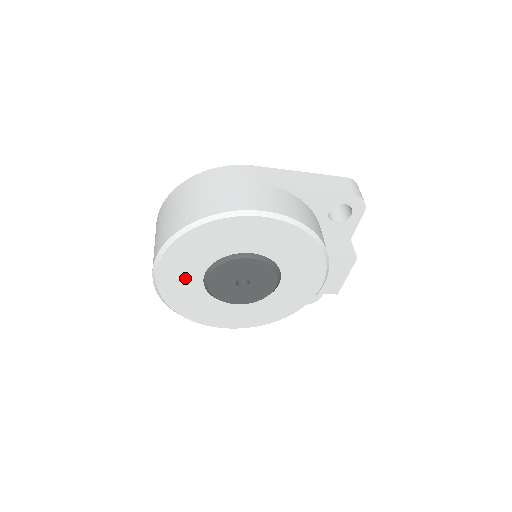
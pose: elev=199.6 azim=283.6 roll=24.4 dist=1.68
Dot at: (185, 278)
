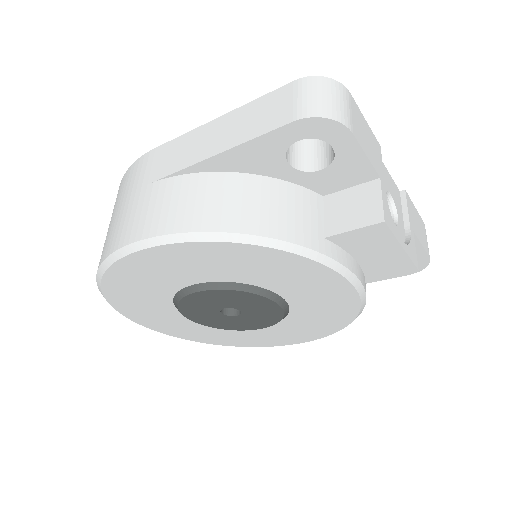
Dot at: (172, 321)
